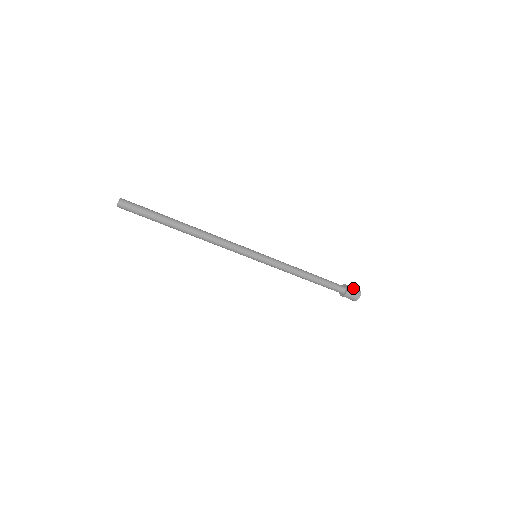
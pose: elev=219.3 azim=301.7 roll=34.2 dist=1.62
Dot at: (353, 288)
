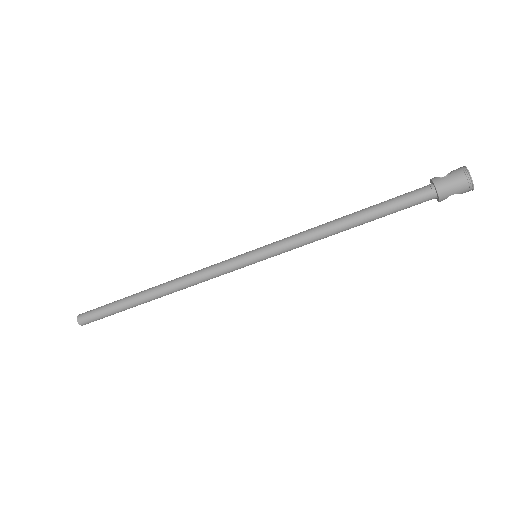
Dot at: (451, 173)
